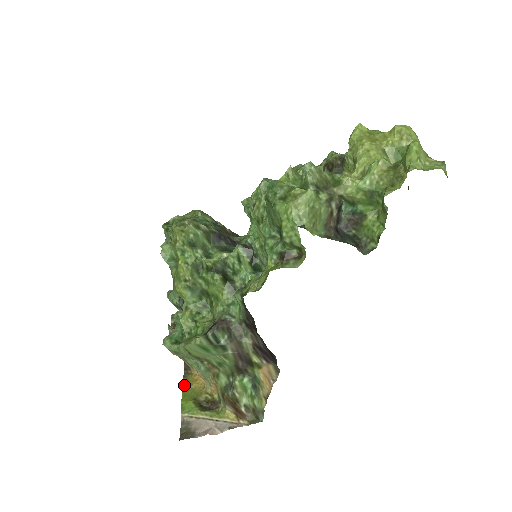
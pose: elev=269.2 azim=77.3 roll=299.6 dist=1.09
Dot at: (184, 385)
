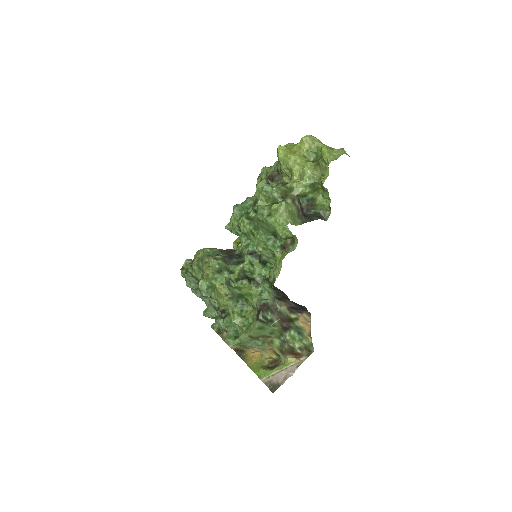
Dot at: (248, 364)
